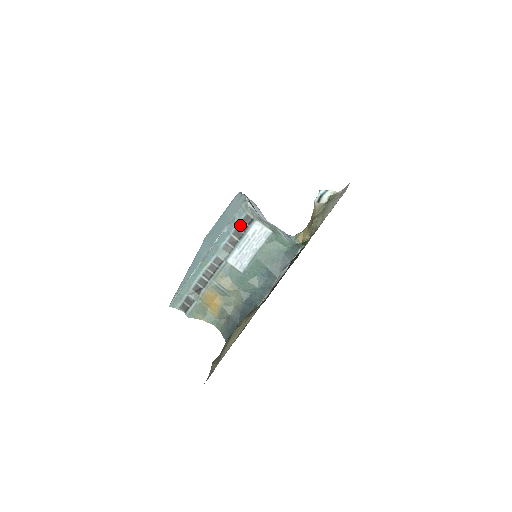
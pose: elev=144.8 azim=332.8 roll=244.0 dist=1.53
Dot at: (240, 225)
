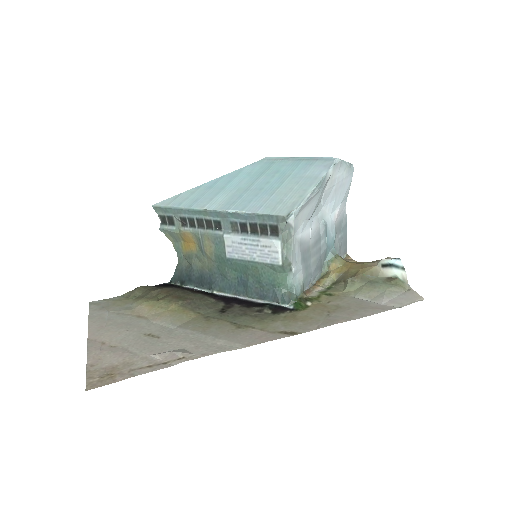
Dot at: (263, 225)
